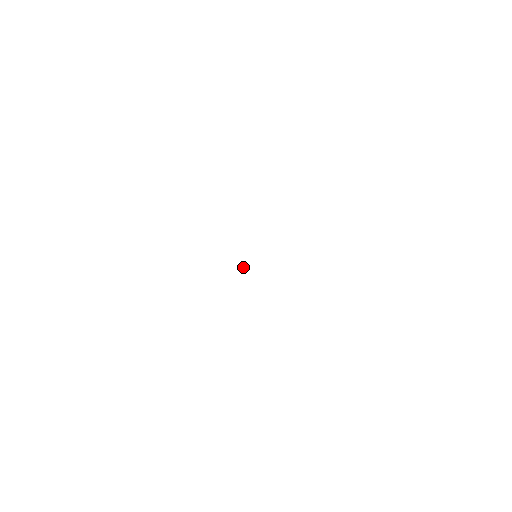
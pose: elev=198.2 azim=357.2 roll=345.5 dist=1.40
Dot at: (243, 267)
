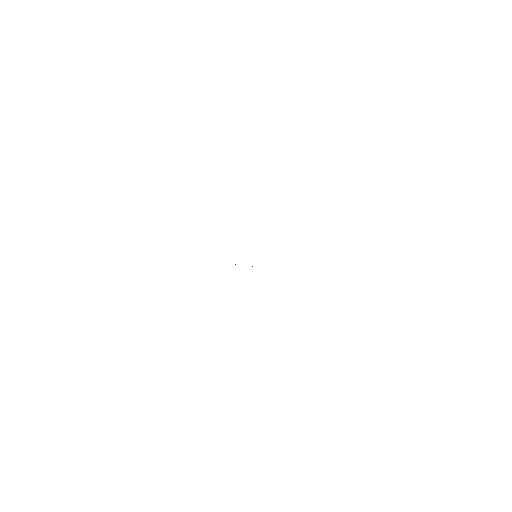
Dot at: occluded
